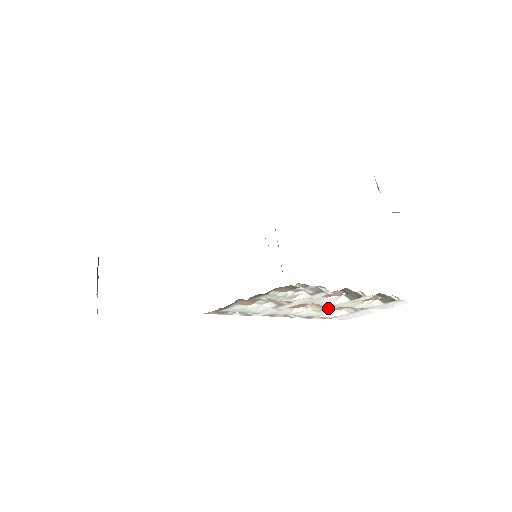
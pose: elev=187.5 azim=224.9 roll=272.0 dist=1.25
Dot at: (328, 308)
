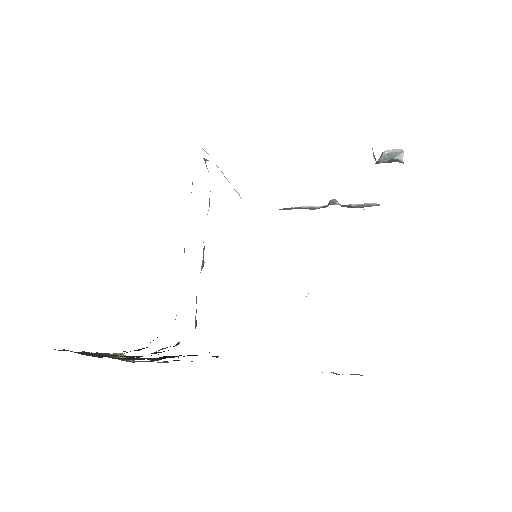
Dot at: occluded
